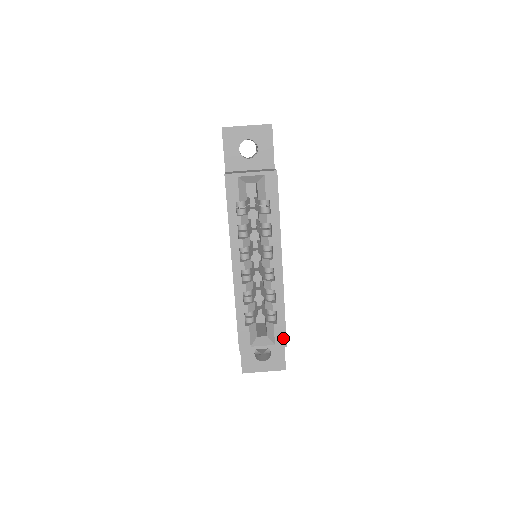
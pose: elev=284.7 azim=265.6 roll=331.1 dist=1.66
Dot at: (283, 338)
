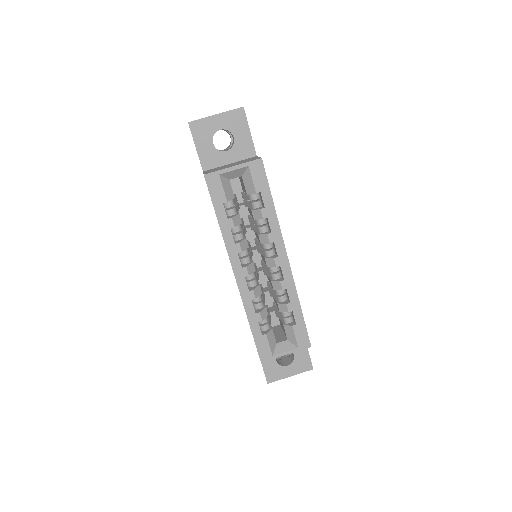
Dot at: (305, 339)
